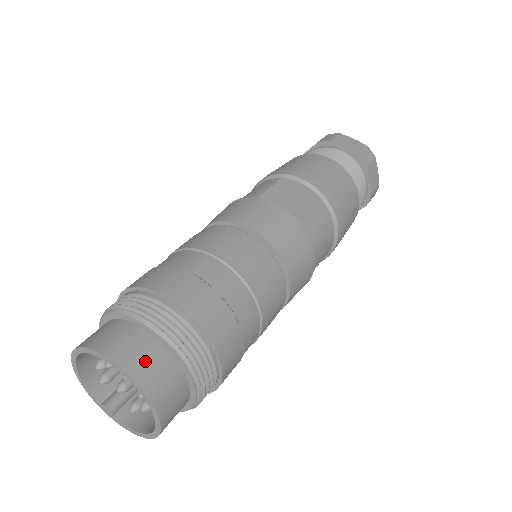
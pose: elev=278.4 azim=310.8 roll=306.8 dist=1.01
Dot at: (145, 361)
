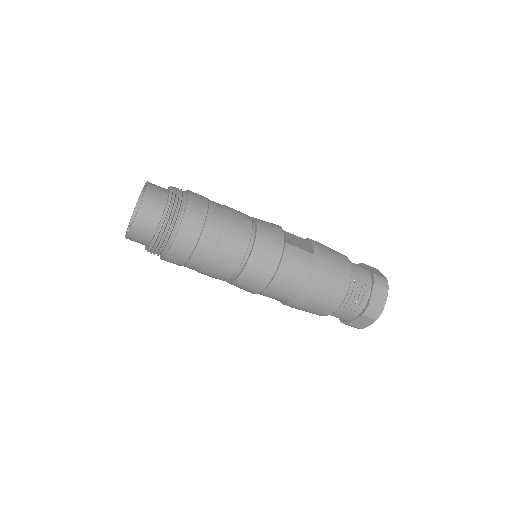
Dot at: (156, 191)
